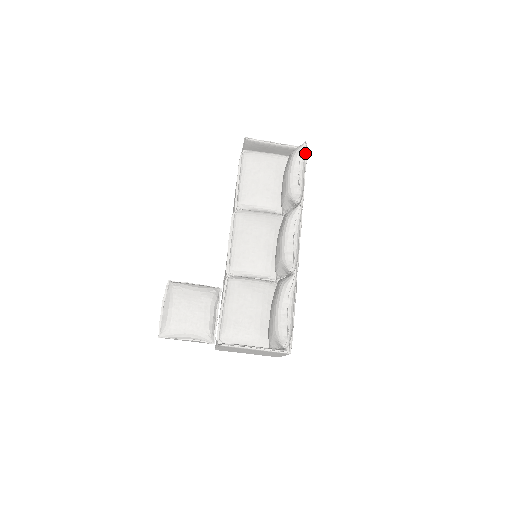
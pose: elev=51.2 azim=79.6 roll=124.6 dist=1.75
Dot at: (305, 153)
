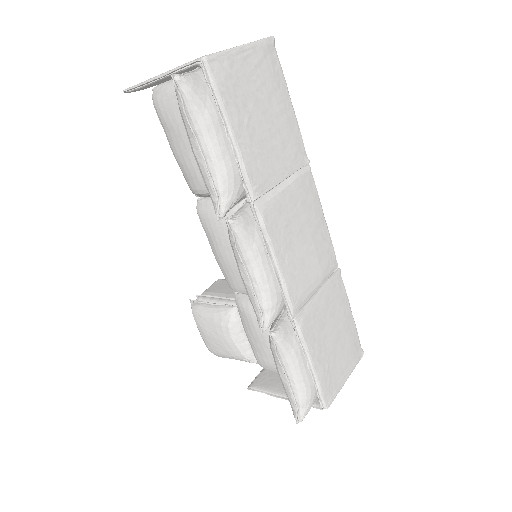
Dot at: (188, 98)
